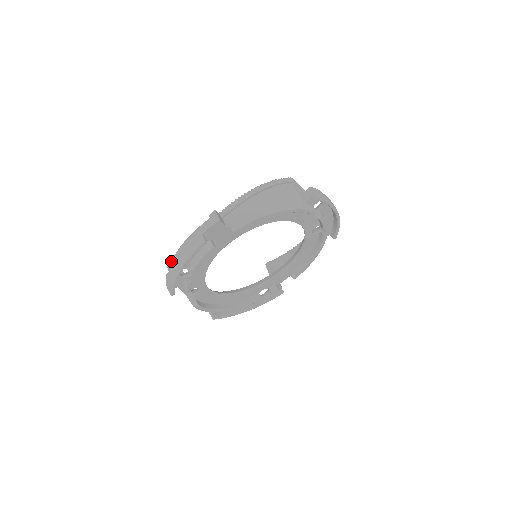
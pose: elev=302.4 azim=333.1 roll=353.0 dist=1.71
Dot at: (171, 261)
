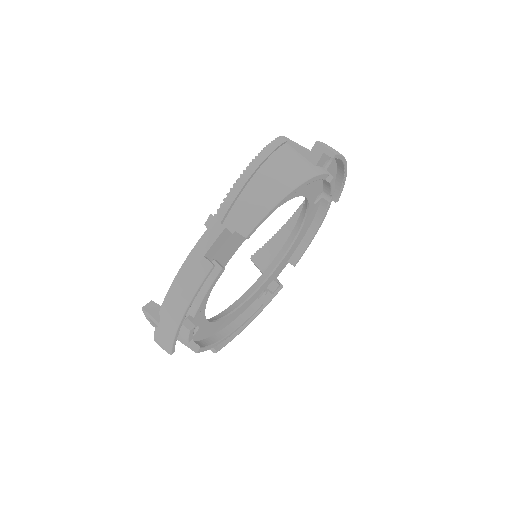
Dot at: (160, 309)
